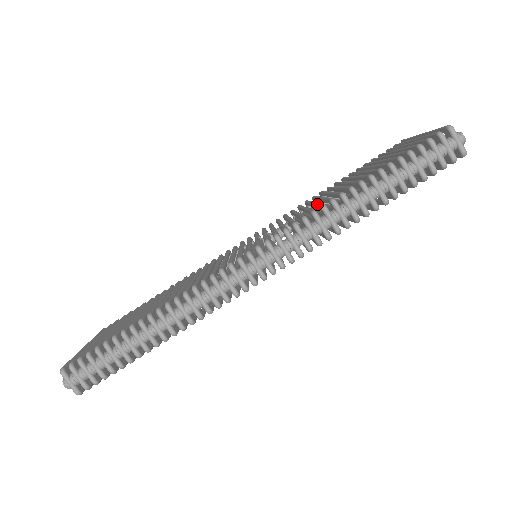
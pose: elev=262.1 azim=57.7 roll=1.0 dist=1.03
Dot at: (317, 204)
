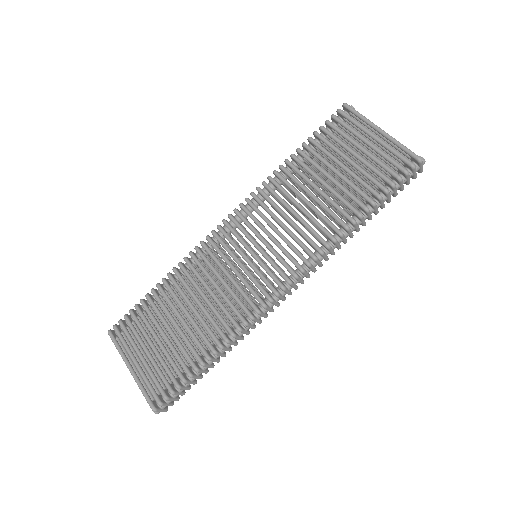
Dot at: (320, 227)
